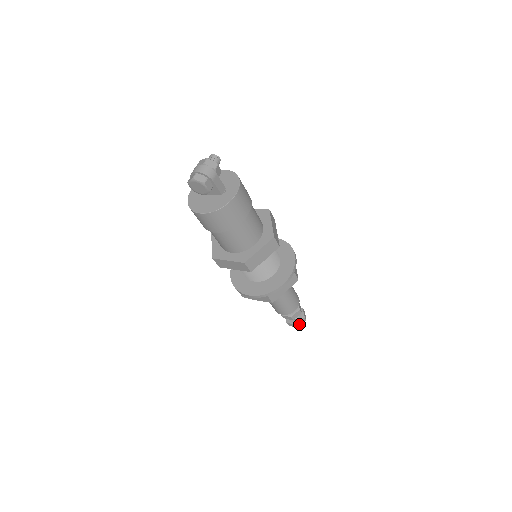
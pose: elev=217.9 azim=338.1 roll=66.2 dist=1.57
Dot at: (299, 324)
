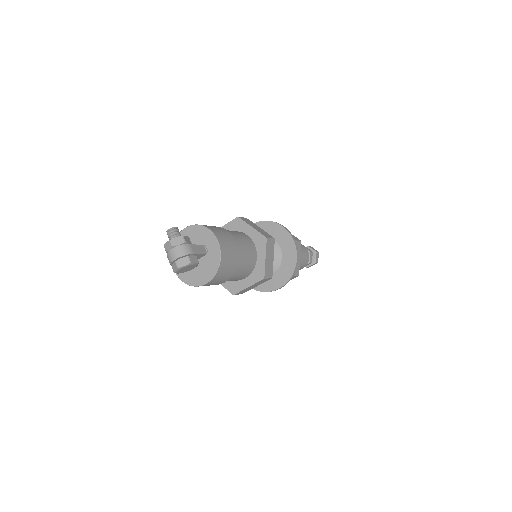
Dot at: (317, 260)
